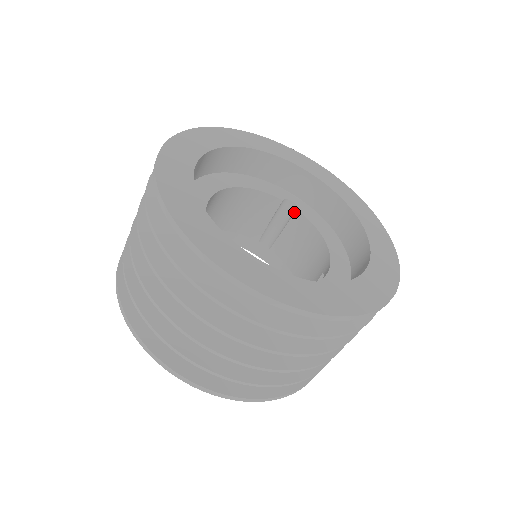
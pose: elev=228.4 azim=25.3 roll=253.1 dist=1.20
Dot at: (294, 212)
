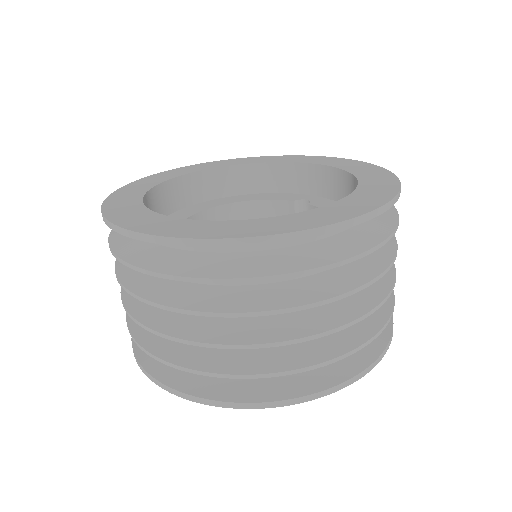
Dot at: occluded
